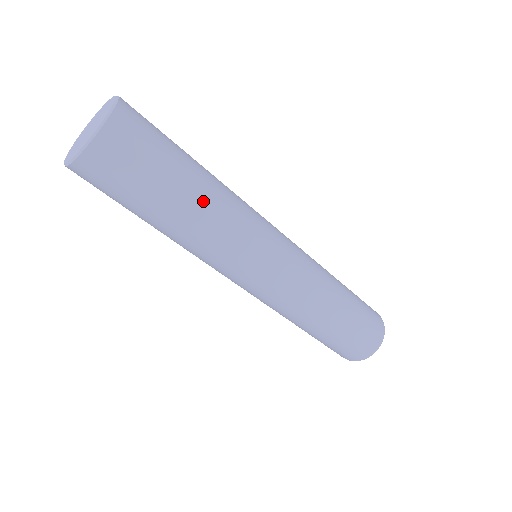
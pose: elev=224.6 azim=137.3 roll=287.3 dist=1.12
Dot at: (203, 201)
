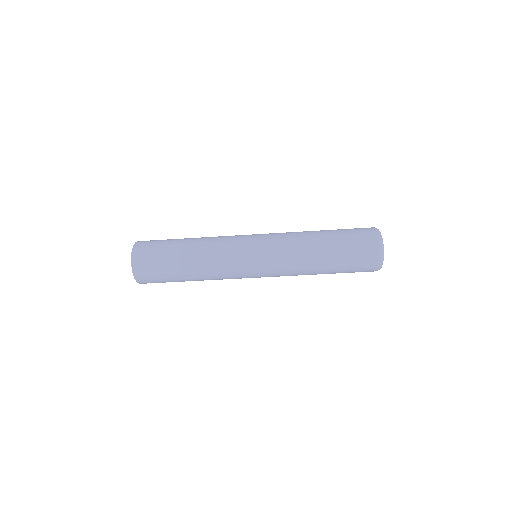
Dot at: (196, 277)
